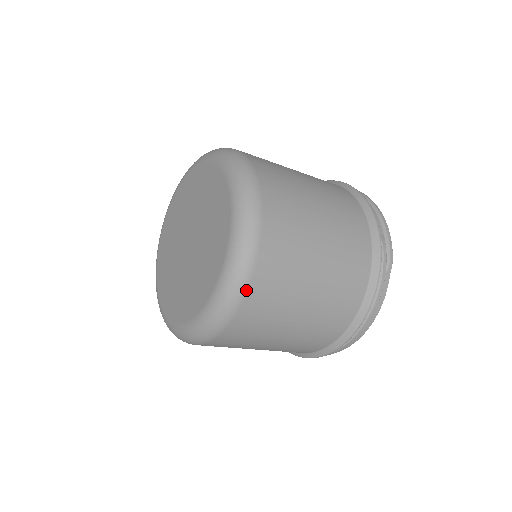
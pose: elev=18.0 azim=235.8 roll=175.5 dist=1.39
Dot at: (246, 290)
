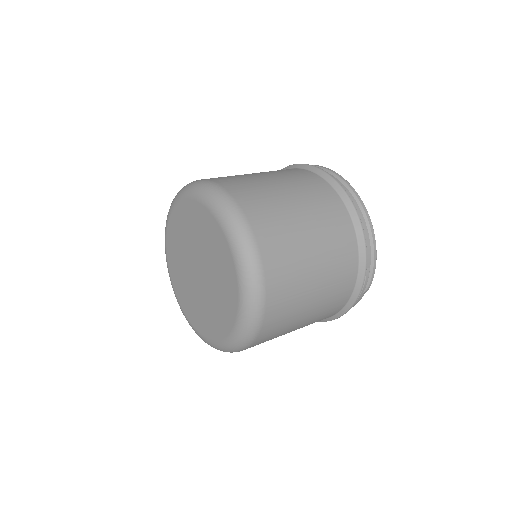
Dot at: (245, 349)
